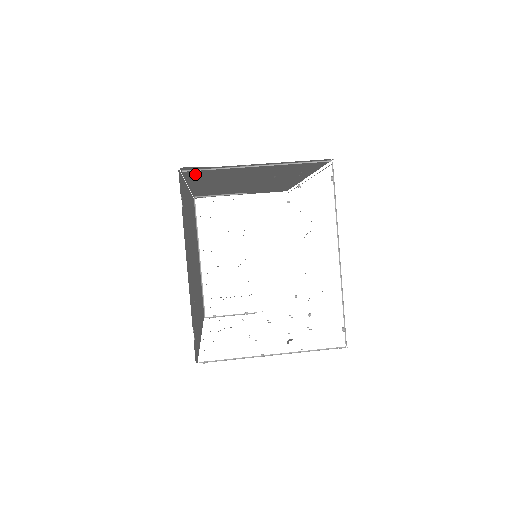
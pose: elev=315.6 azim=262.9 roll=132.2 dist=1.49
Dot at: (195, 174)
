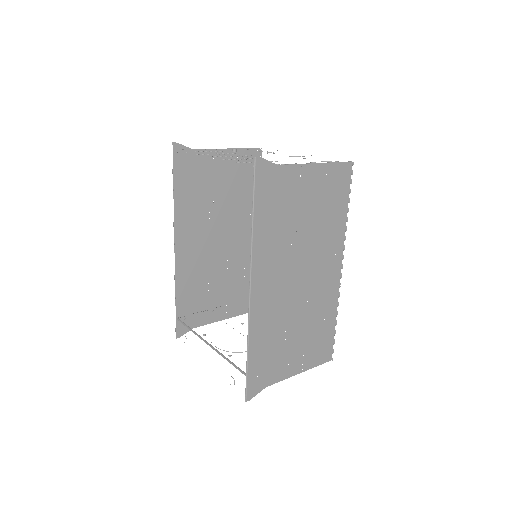
Dot at: (181, 173)
